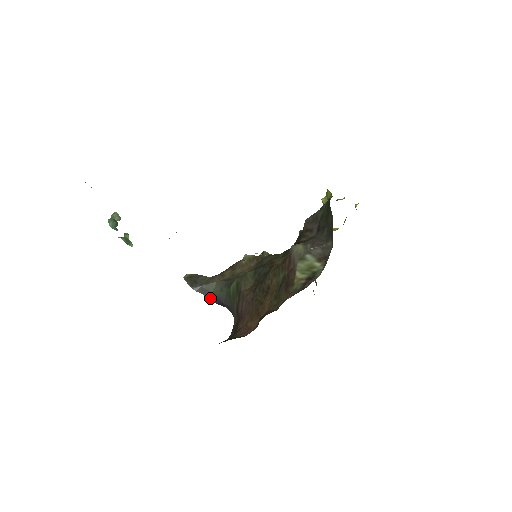
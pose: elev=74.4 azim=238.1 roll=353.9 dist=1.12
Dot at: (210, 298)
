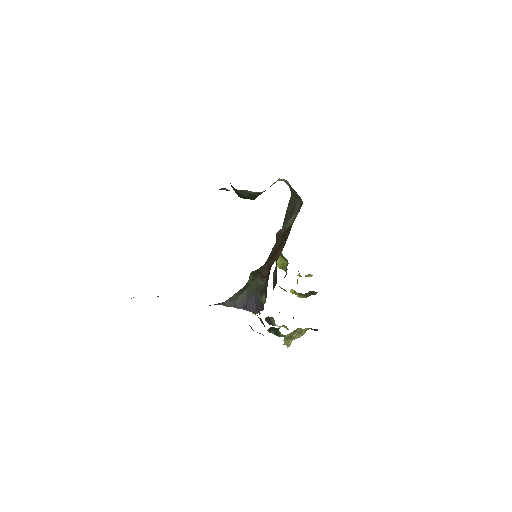
Dot at: (235, 307)
